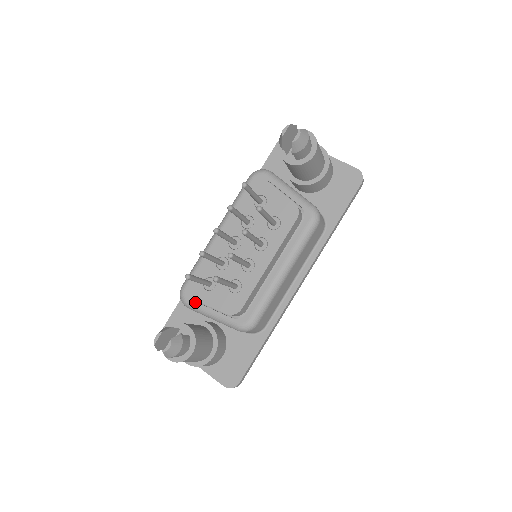
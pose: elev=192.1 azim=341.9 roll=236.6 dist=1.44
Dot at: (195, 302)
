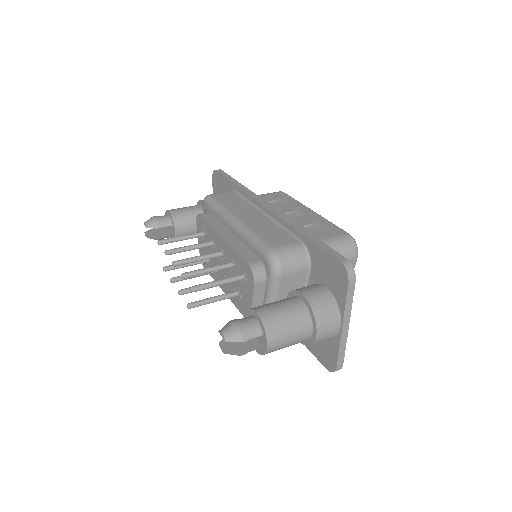
Dot at: occluded
